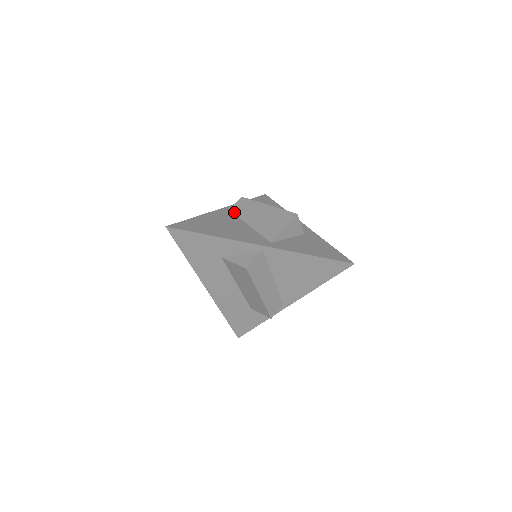
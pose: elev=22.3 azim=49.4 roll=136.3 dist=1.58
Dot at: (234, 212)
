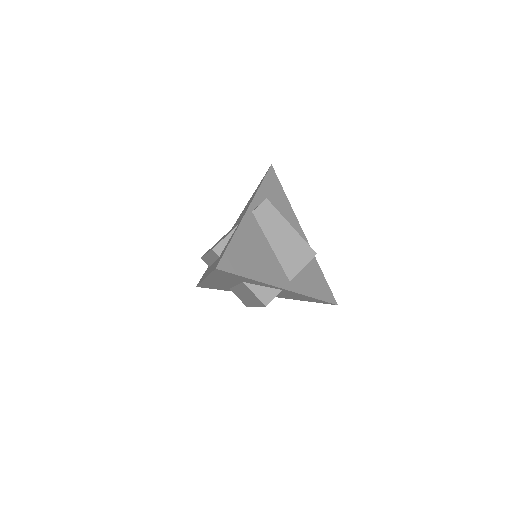
Dot at: (258, 220)
